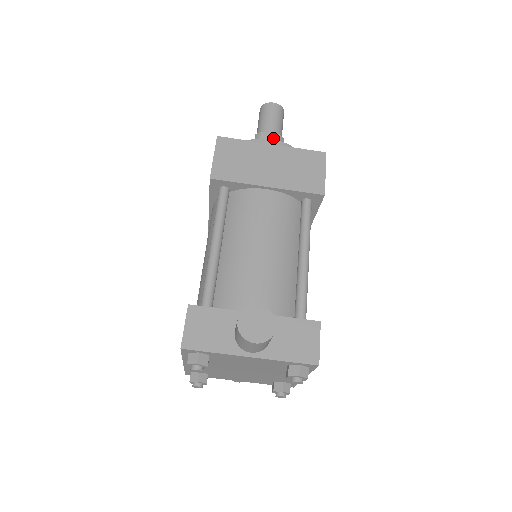
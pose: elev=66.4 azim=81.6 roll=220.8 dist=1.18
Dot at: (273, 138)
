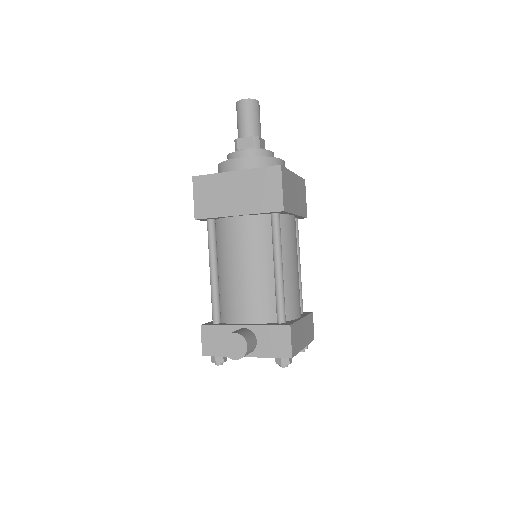
Dot at: (248, 142)
